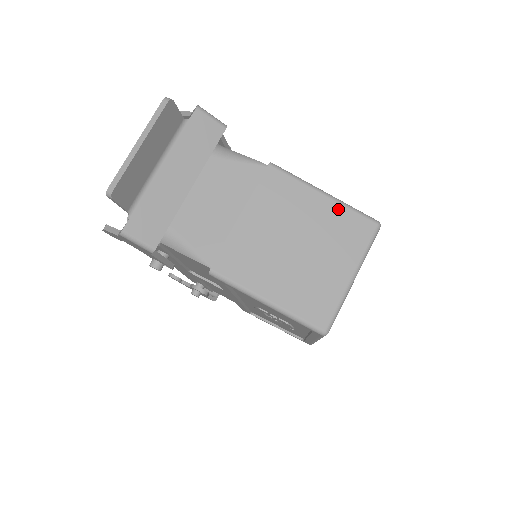
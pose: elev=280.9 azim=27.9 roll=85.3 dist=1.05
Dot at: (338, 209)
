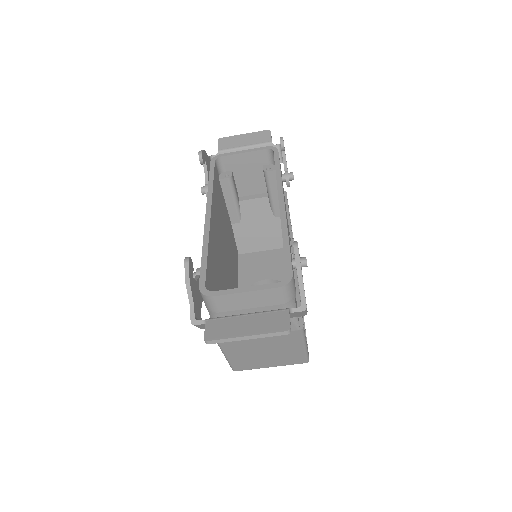
Dot at: (301, 353)
